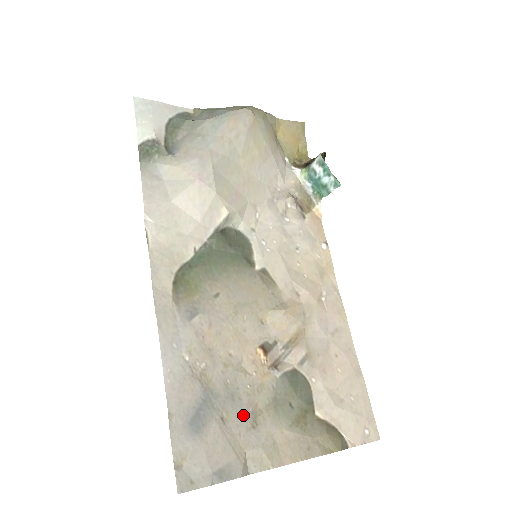
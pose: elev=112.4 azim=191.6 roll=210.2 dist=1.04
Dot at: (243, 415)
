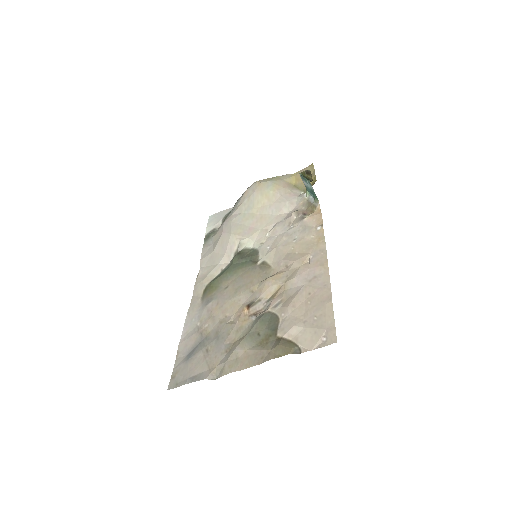
Dot at: (221, 346)
